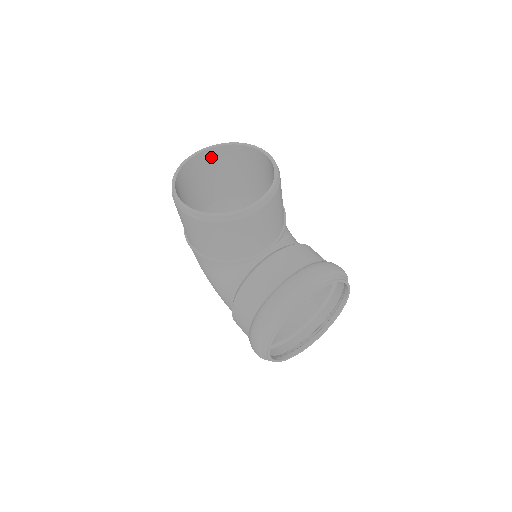
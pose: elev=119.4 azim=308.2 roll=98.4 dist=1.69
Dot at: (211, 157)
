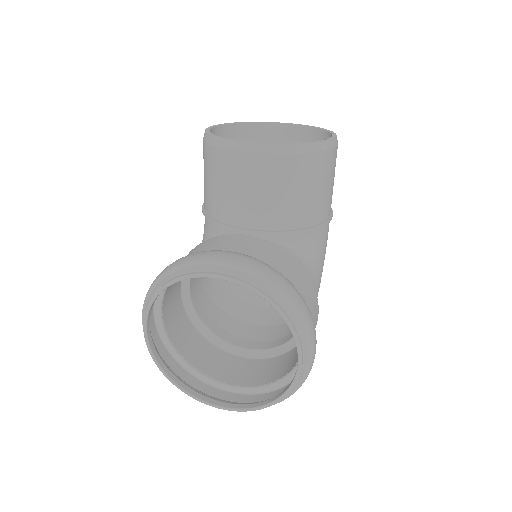
Dot at: (298, 138)
